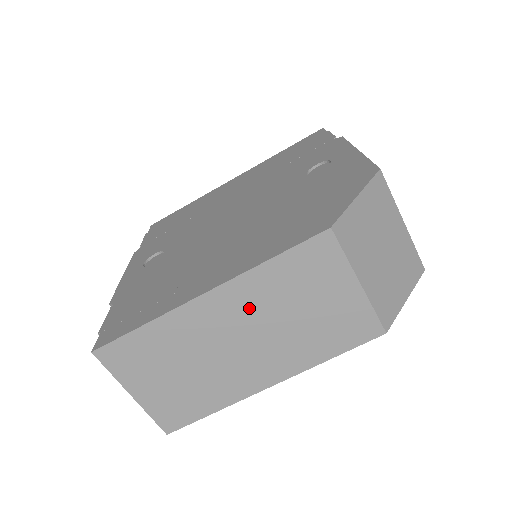
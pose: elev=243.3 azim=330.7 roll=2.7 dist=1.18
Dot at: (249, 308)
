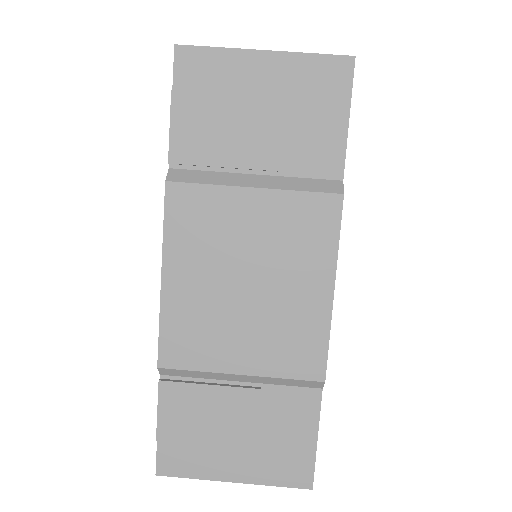
Dot at: occluded
